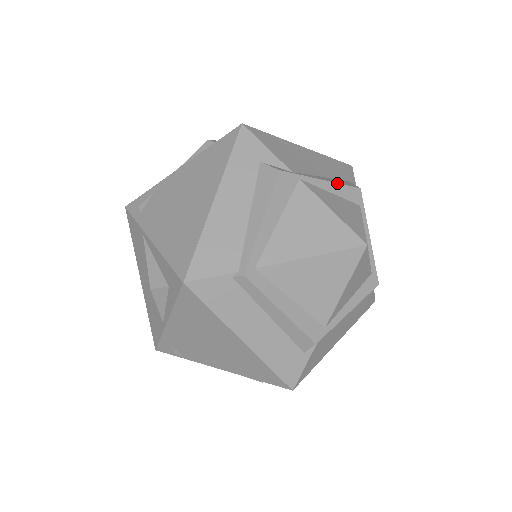
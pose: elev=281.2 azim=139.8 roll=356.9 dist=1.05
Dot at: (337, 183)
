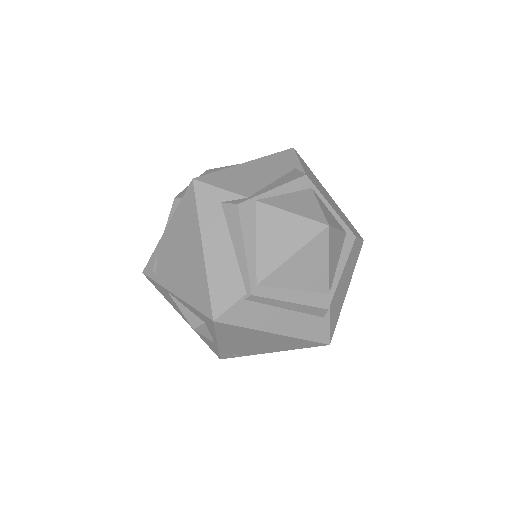
Dot at: (286, 183)
